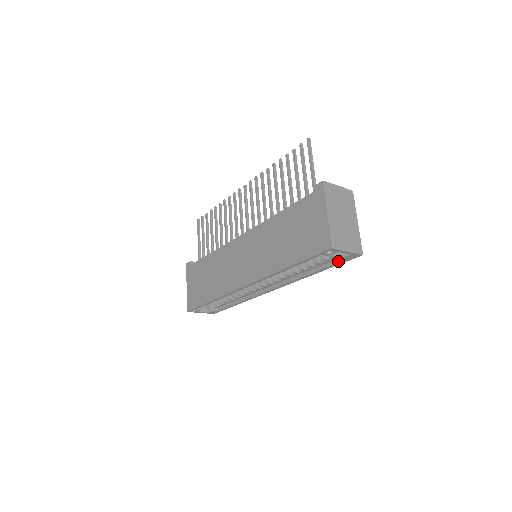
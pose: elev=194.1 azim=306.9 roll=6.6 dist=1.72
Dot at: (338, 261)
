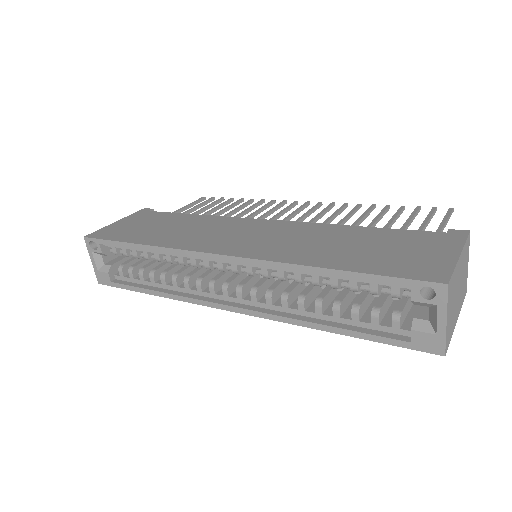
Dot at: (392, 336)
